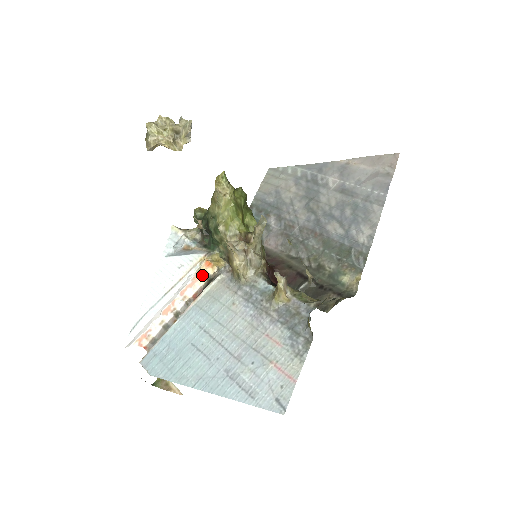
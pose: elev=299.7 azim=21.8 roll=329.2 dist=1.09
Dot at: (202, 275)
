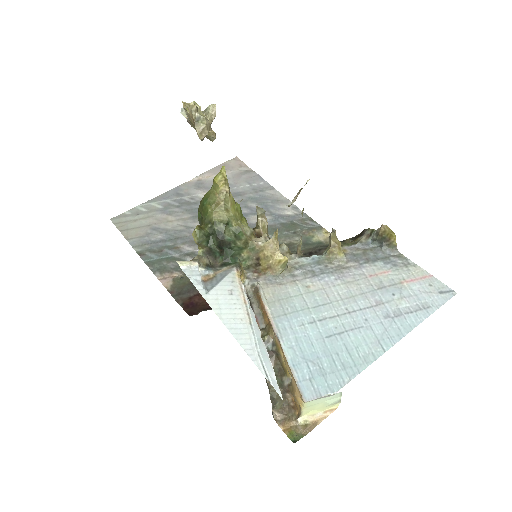
Dot at: occluded
